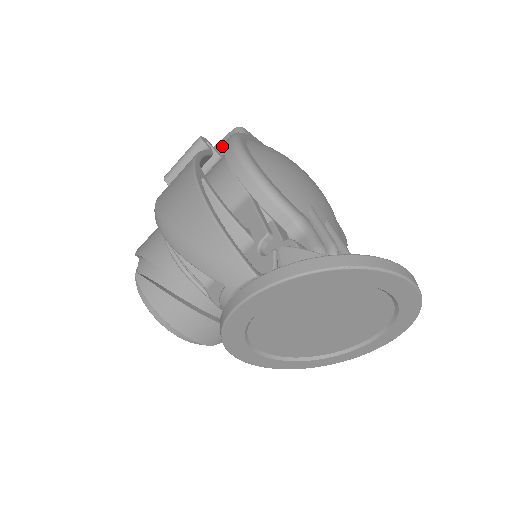
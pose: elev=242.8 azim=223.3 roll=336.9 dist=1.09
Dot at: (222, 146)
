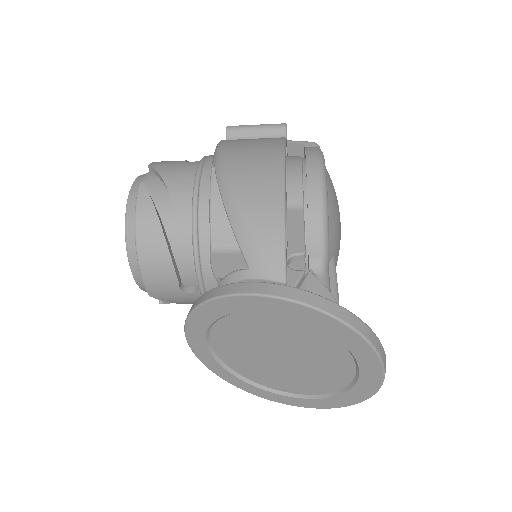
Dot at: (305, 149)
